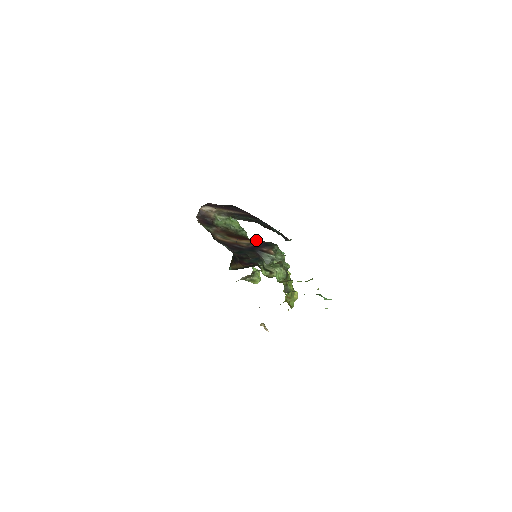
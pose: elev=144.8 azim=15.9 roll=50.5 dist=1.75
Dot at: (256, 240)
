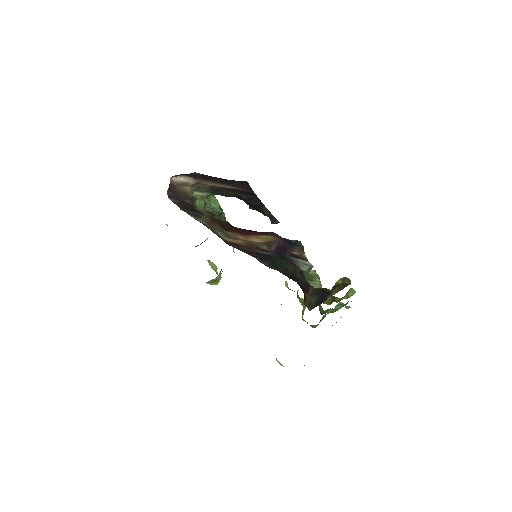
Dot at: occluded
